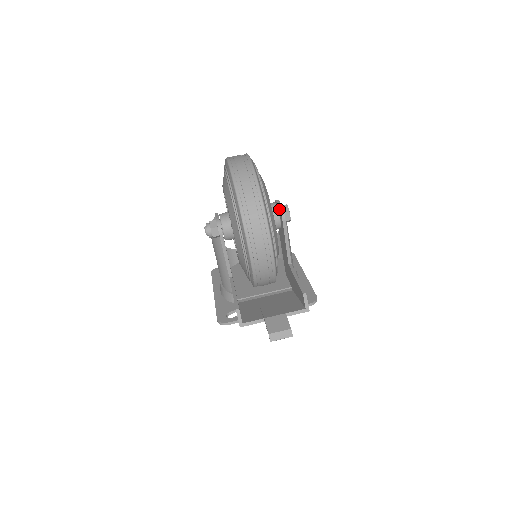
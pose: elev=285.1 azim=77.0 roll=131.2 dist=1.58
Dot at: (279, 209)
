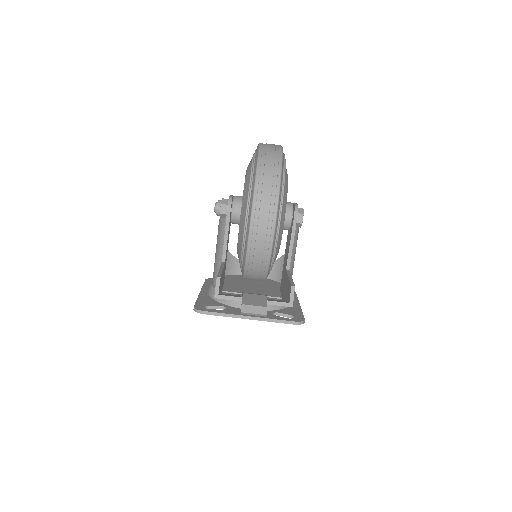
Dot at: (294, 207)
